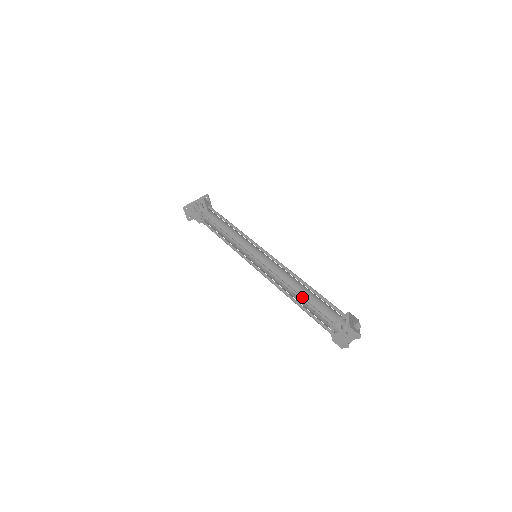
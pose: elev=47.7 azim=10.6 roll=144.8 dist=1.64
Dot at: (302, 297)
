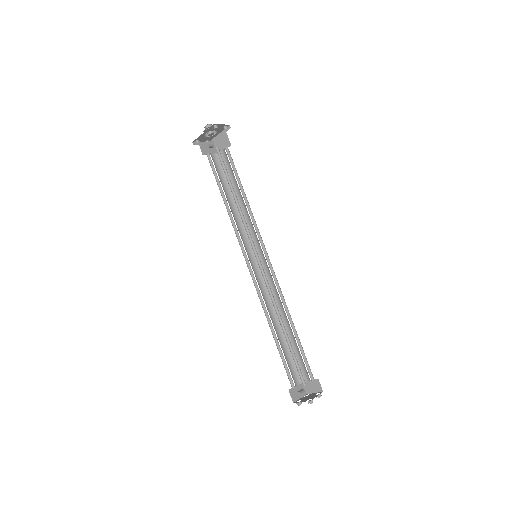
Dot at: (278, 343)
